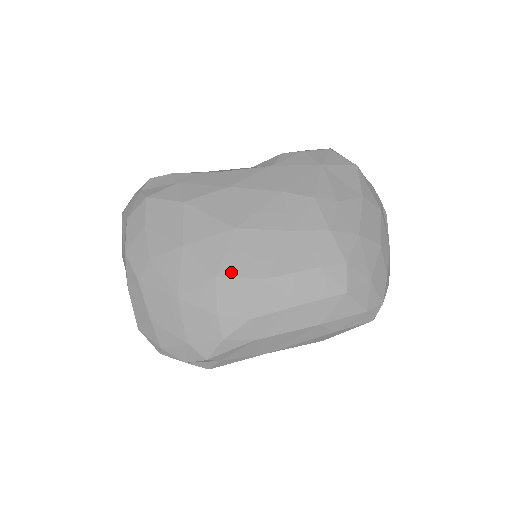
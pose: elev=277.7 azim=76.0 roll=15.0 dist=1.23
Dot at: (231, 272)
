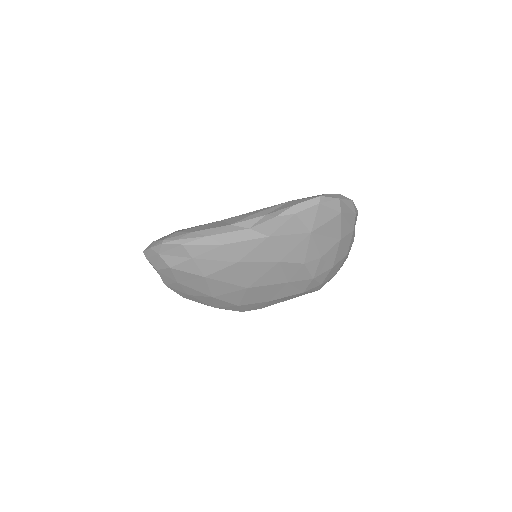
Dot at: (248, 303)
